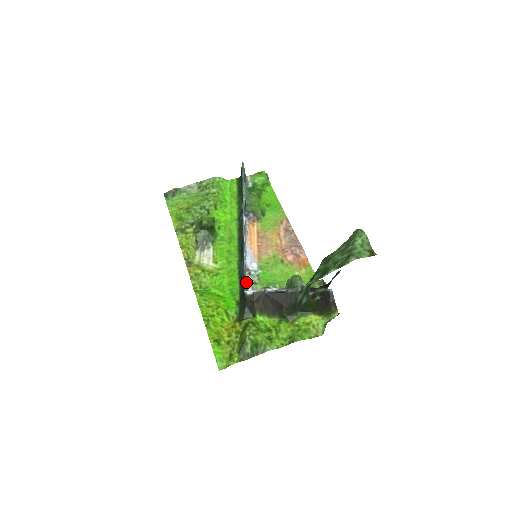
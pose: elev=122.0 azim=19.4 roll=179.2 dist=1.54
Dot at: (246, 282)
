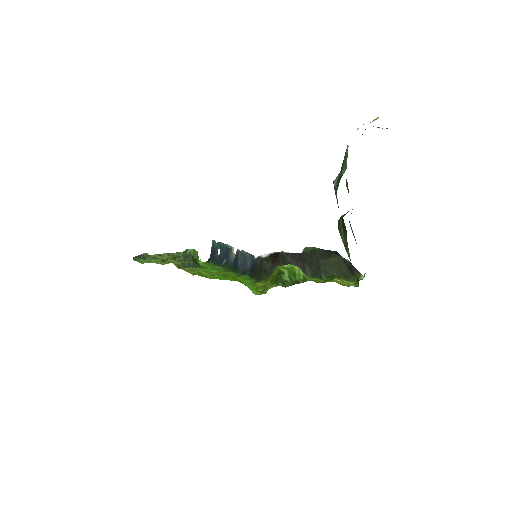
Dot at: occluded
